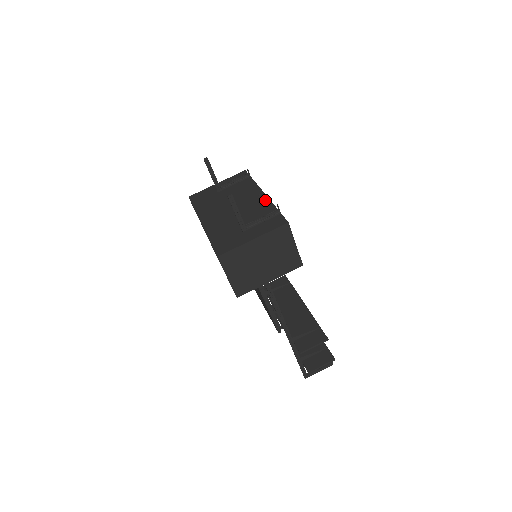
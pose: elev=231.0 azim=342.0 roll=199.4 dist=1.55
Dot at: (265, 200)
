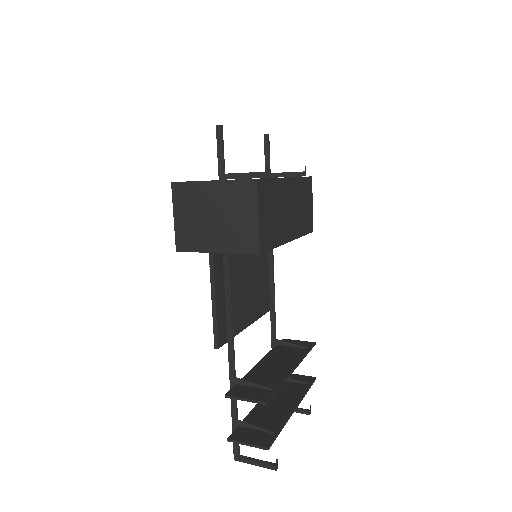
Dot at: occluded
